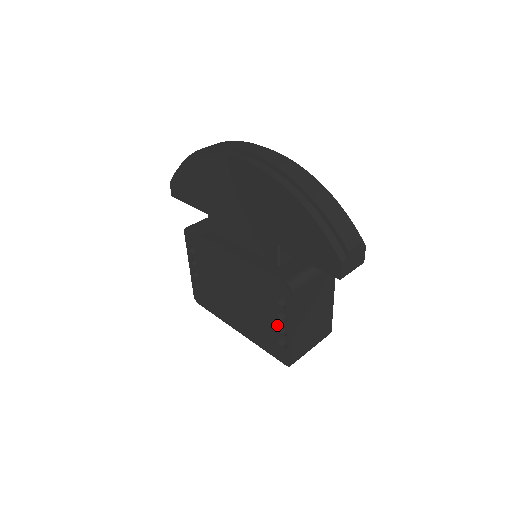
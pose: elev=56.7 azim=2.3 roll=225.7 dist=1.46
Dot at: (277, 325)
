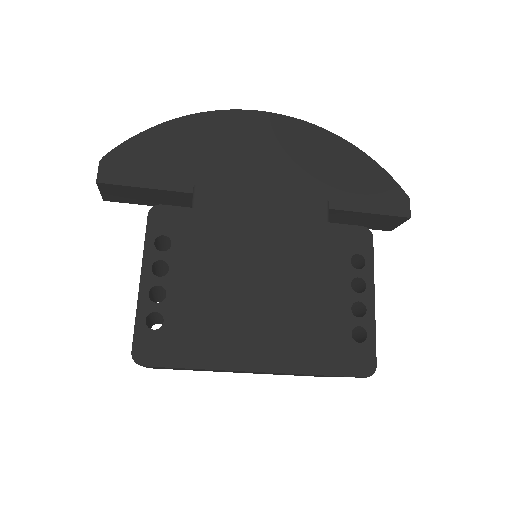
Dot at: (349, 304)
